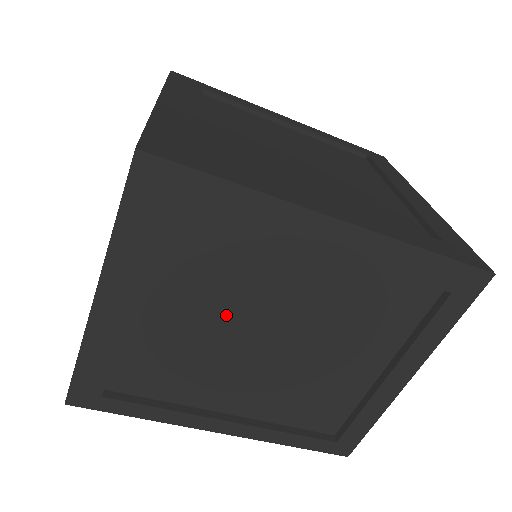
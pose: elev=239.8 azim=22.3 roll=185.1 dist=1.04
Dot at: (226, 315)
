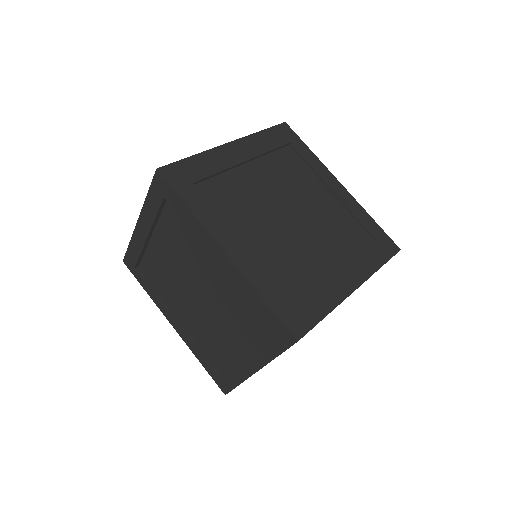
Dot at: (184, 267)
